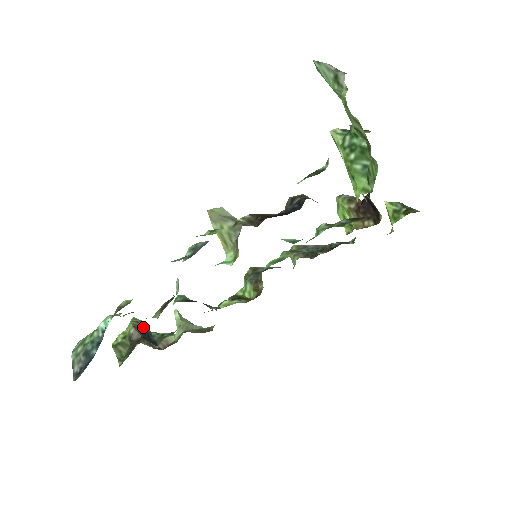
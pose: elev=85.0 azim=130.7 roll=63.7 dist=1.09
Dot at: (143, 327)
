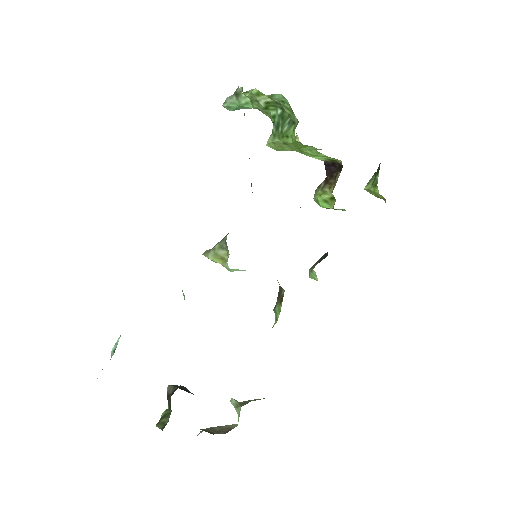
Dot at: (180, 386)
